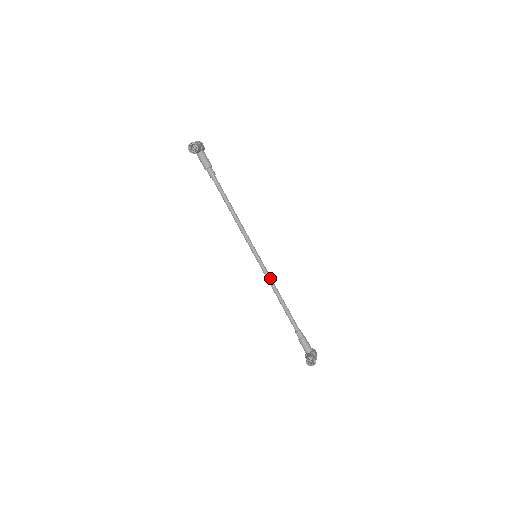
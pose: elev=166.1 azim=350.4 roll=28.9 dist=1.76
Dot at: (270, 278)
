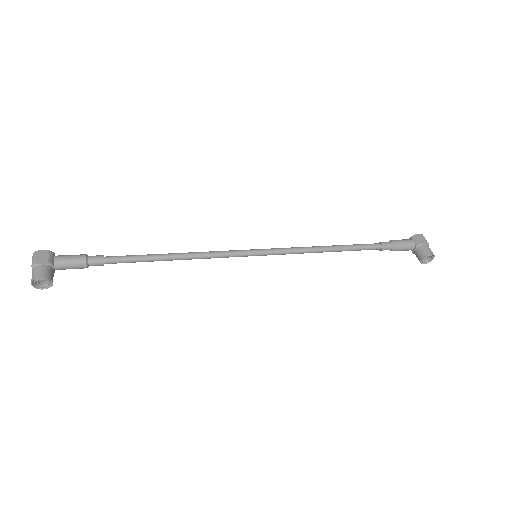
Dot at: (296, 251)
